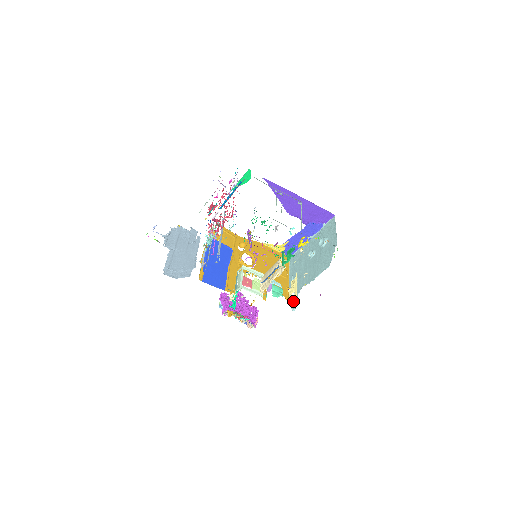
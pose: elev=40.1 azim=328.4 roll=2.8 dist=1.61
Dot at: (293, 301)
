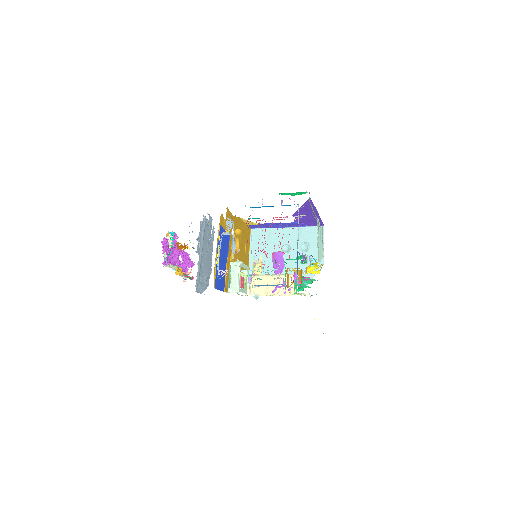
Dot at: (255, 287)
